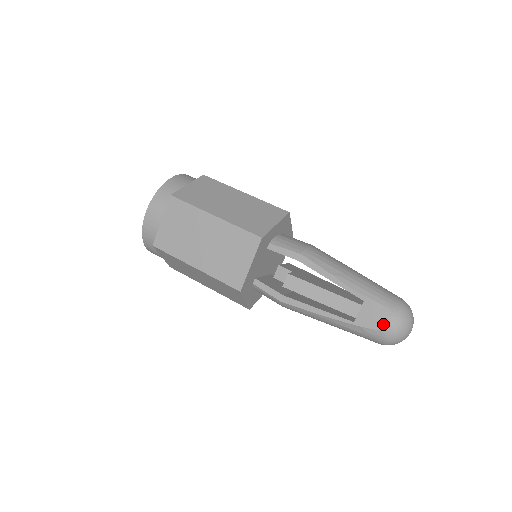
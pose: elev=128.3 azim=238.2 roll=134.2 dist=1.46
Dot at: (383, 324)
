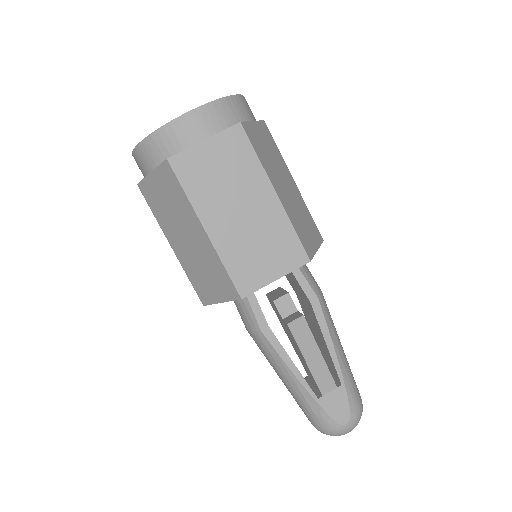
Dot at: (342, 417)
